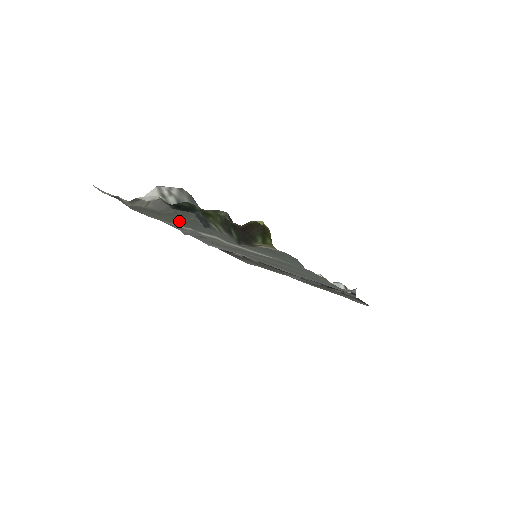
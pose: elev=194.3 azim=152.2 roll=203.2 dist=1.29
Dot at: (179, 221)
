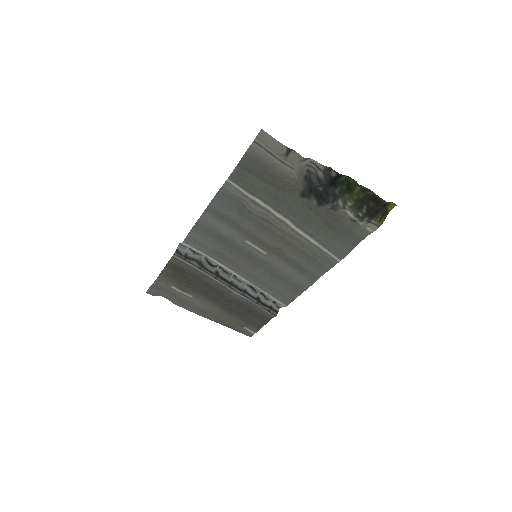
Dot at: (269, 196)
